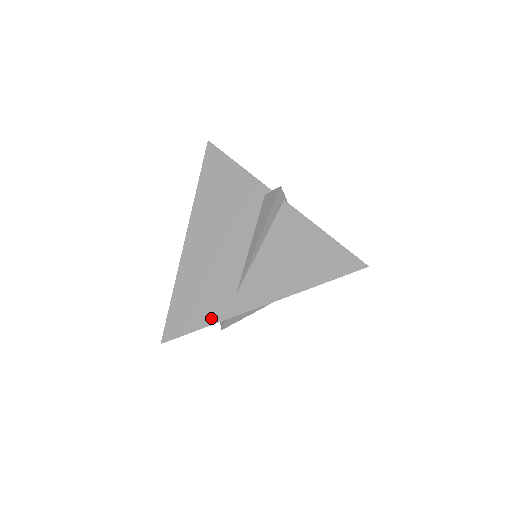
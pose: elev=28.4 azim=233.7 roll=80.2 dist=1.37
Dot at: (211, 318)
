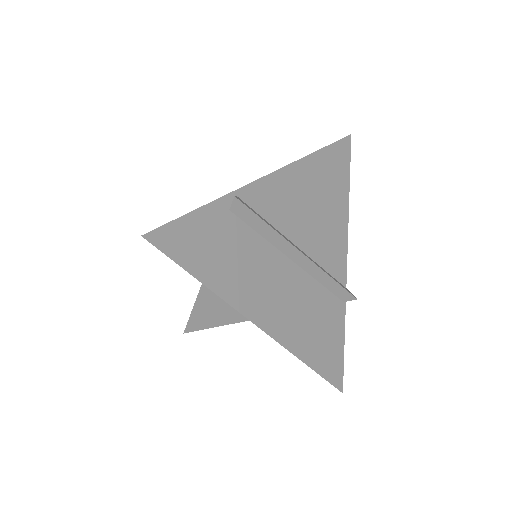
Dot at: occluded
